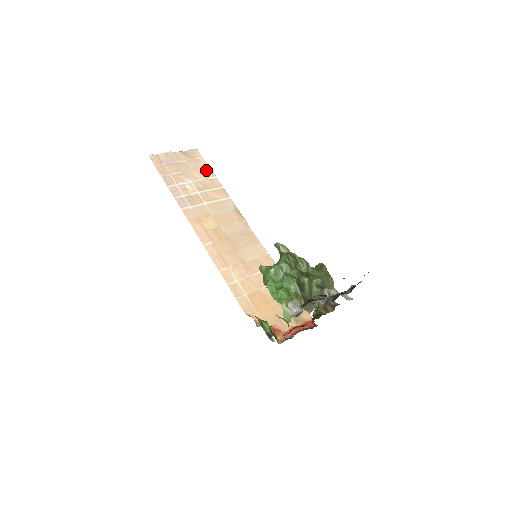
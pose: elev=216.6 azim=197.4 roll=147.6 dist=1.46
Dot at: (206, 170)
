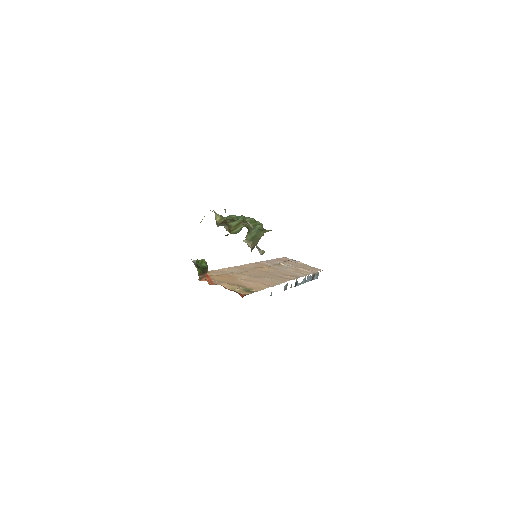
Dot at: (311, 271)
